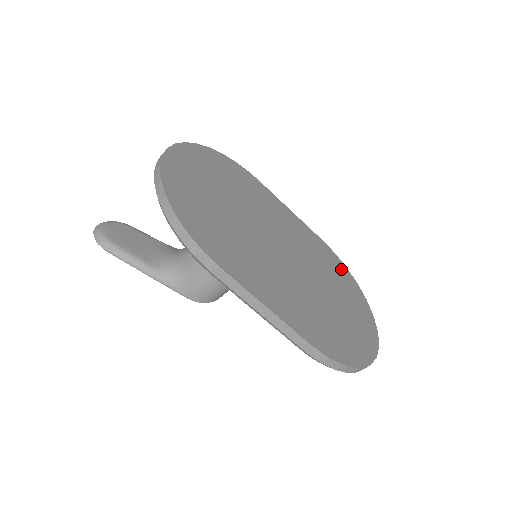
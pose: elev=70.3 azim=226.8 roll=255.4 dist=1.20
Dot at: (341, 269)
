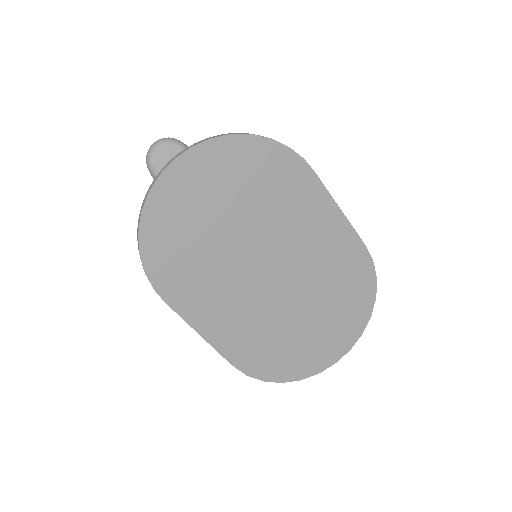
Dot at: (363, 282)
